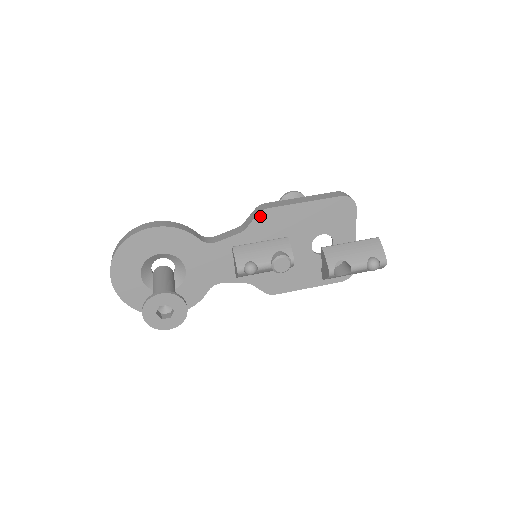
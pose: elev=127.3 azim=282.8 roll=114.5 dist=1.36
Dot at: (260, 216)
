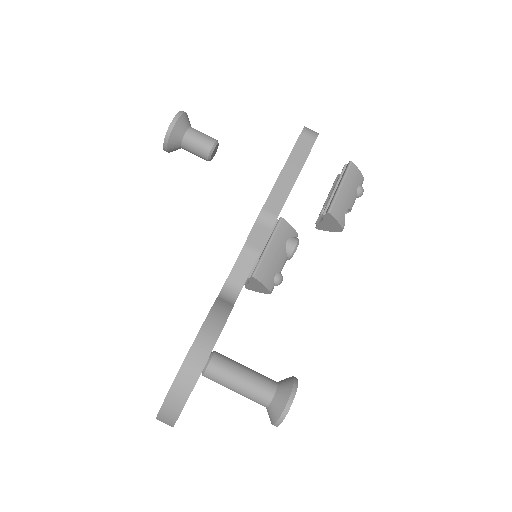
Dot at: occluded
